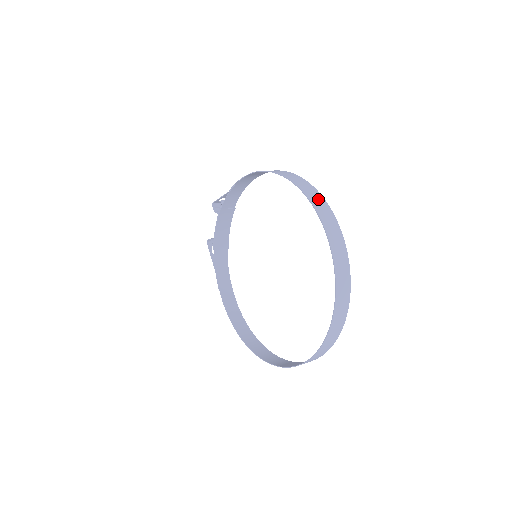
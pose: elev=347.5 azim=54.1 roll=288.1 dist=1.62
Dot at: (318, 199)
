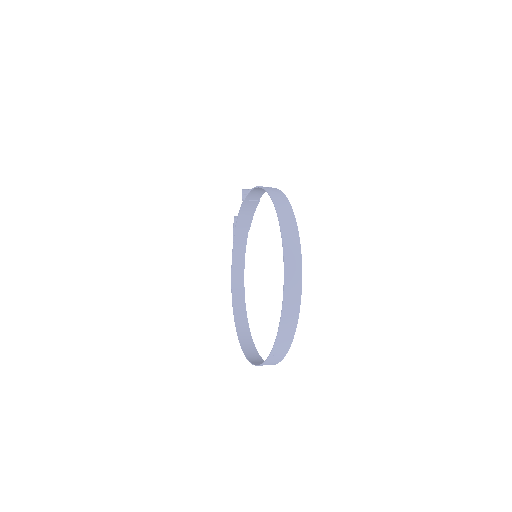
Dot at: (293, 248)
